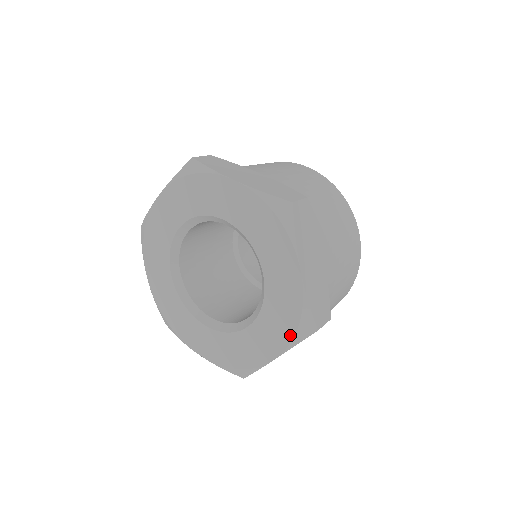
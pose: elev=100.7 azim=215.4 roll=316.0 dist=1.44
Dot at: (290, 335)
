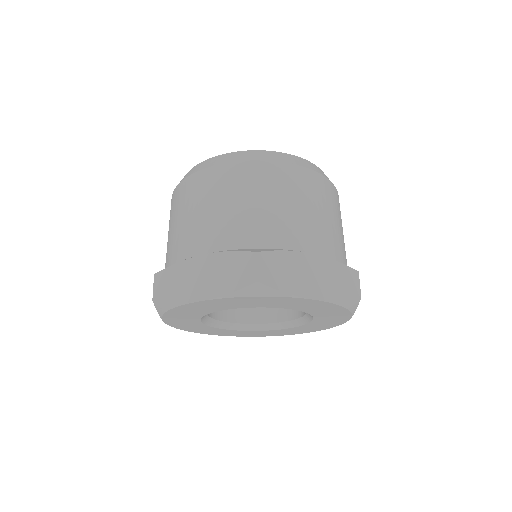
Dot at: (346, 312)
